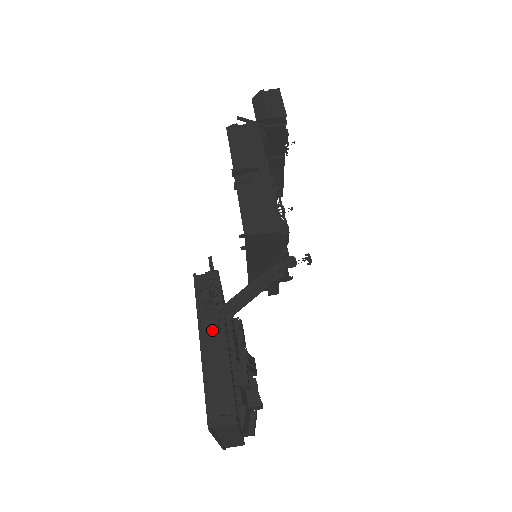
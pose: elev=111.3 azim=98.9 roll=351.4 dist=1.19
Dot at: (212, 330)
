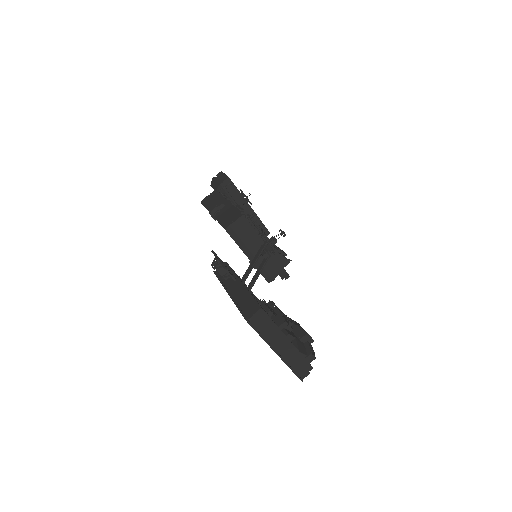
Dot at: (232, 285)
